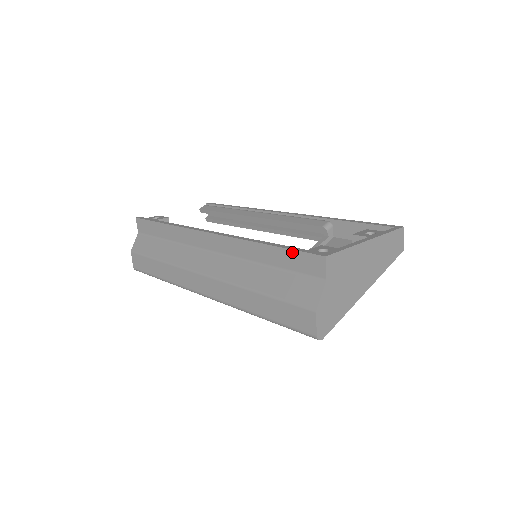
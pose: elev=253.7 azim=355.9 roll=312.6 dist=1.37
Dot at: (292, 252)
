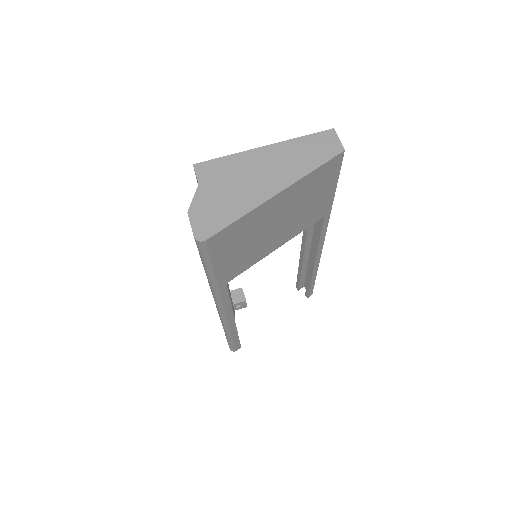
Dot at: occluded
